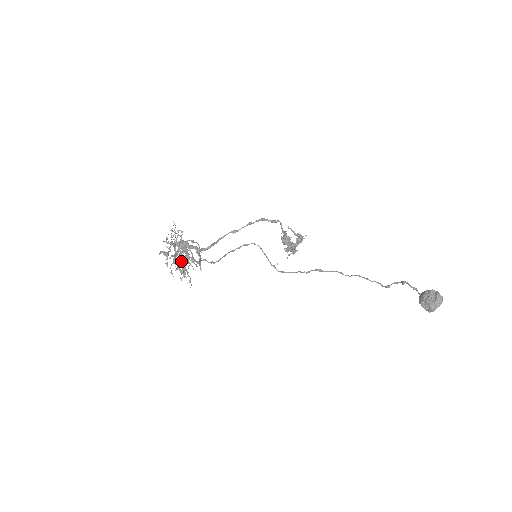
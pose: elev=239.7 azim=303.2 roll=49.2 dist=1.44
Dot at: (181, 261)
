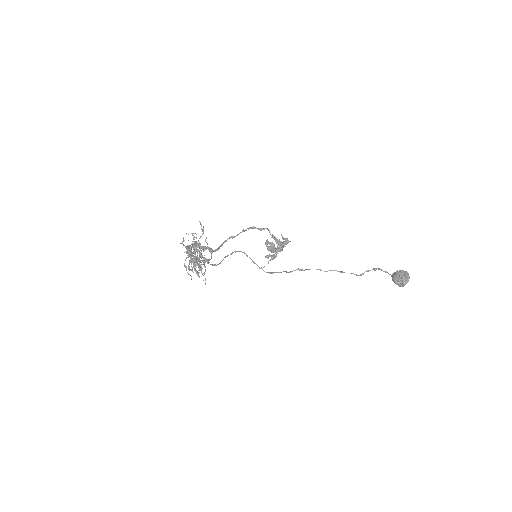
Dot at: occluded
